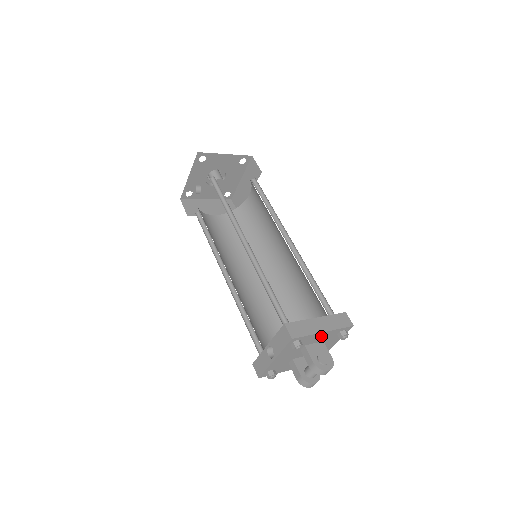
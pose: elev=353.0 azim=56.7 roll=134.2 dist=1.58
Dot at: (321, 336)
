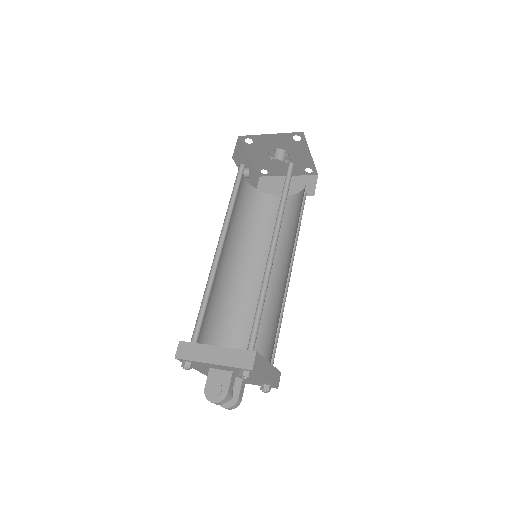
Dot at: (217, 366)
